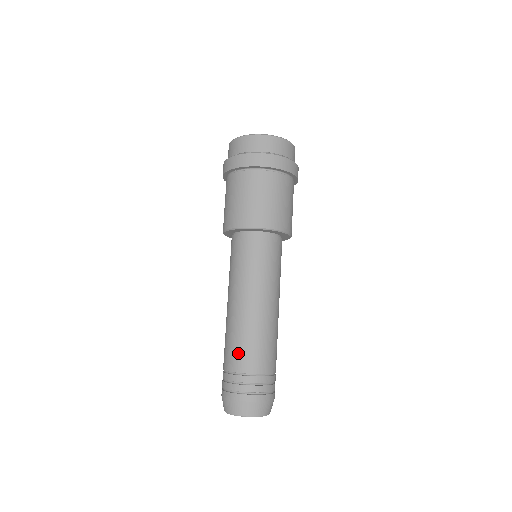
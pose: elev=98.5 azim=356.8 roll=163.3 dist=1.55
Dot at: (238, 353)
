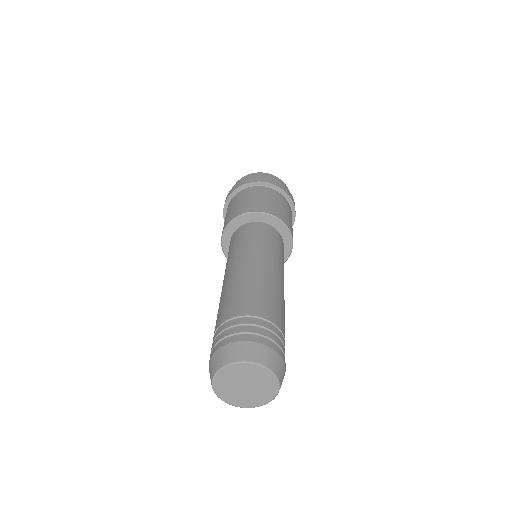
Dot at: (222, 309)
